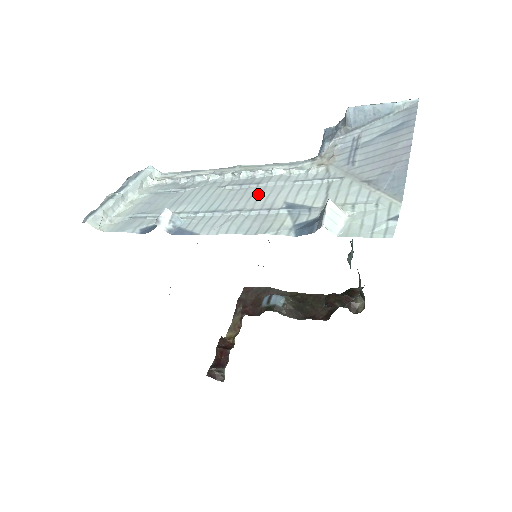
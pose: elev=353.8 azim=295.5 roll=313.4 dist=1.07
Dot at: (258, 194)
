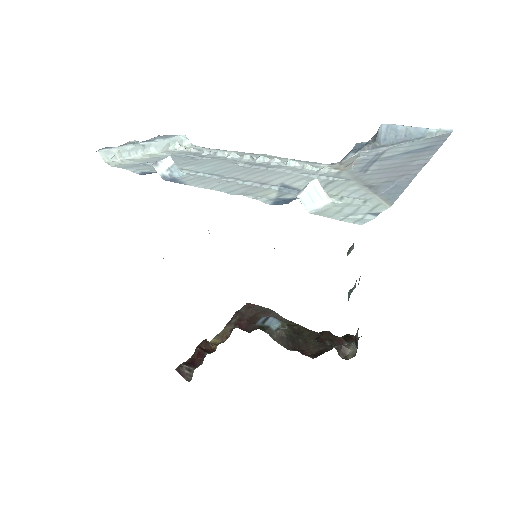
Dot at: (262, 173)
